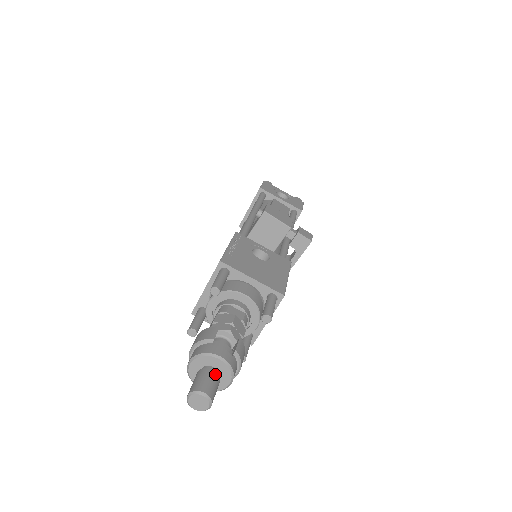
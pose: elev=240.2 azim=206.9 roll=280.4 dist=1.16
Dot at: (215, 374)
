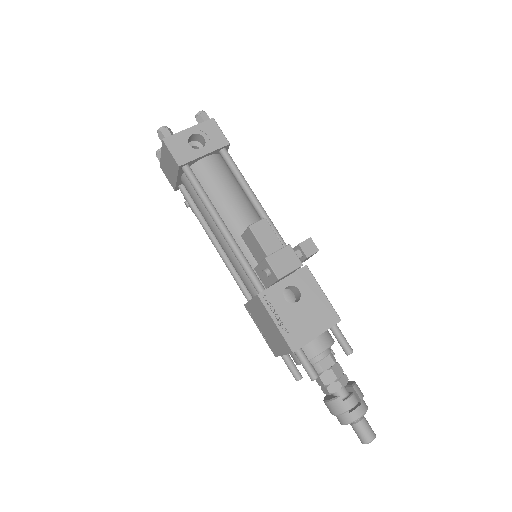
Dot at: (363, 421)
